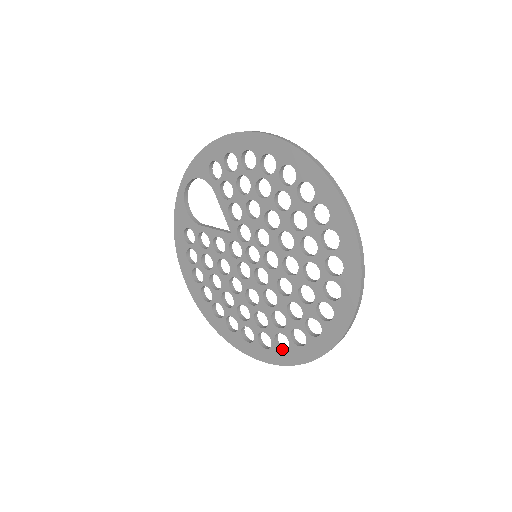
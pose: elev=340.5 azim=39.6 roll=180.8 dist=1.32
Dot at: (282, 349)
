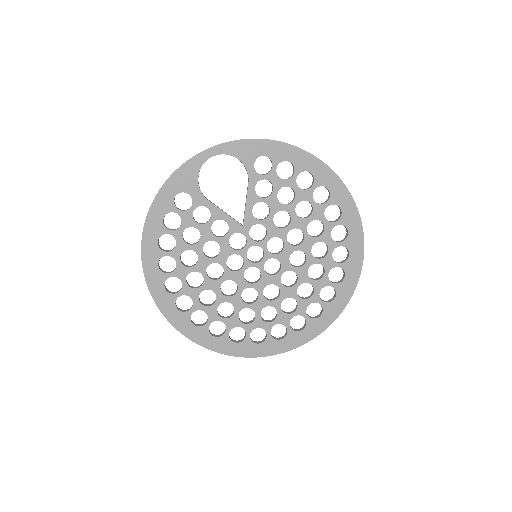
Dot at: (233, 340)
